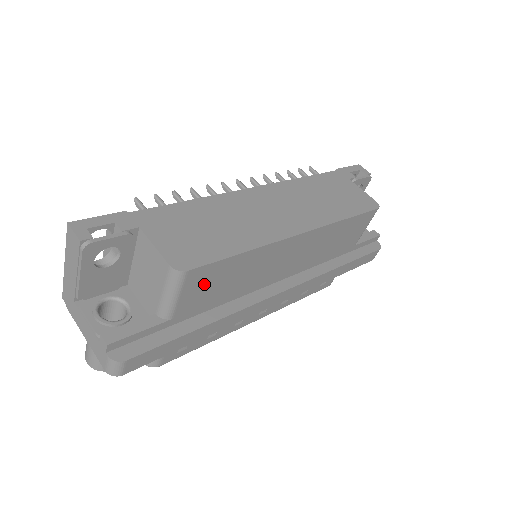
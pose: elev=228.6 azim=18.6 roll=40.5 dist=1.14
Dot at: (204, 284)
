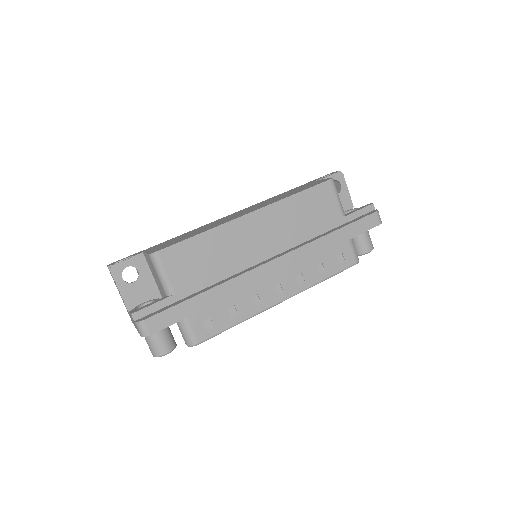
Dot at: (182, 263)
